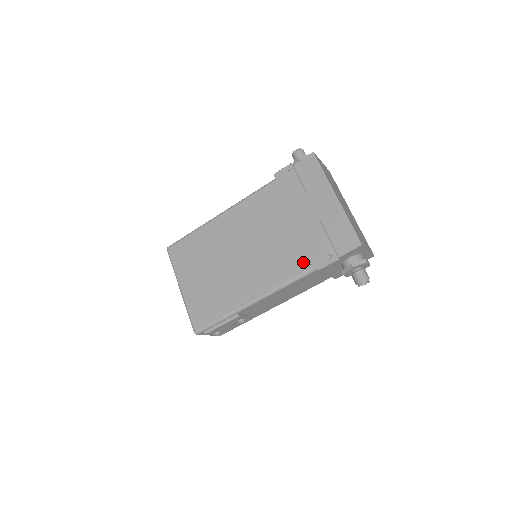
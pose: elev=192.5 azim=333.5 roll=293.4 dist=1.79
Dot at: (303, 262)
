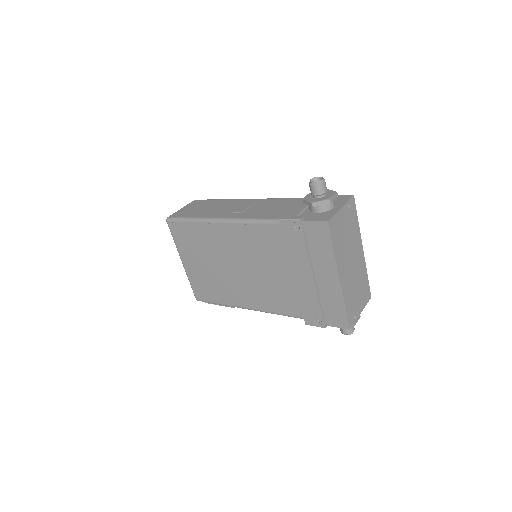
Dot at: (294, 310)
